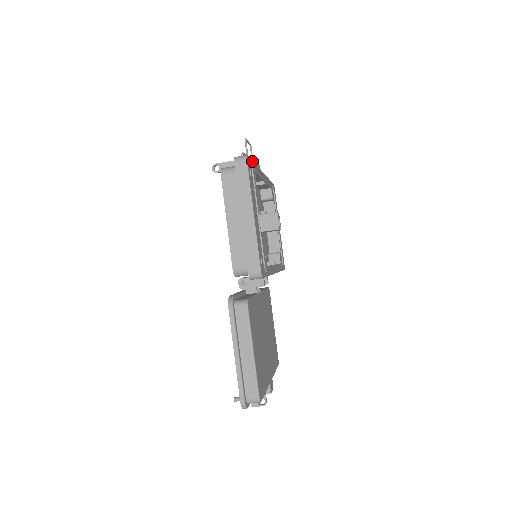
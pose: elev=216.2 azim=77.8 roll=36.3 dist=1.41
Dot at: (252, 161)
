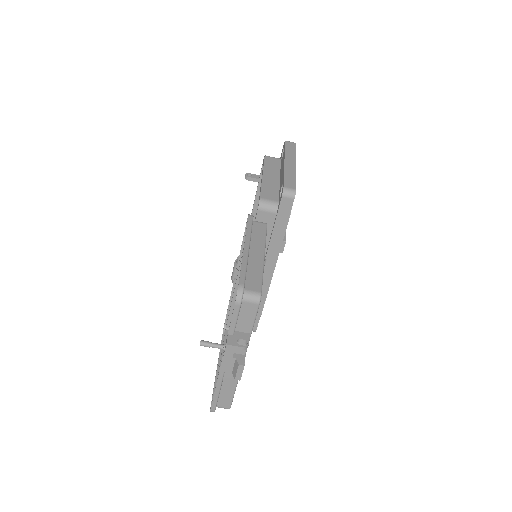
Dot at: occluded
